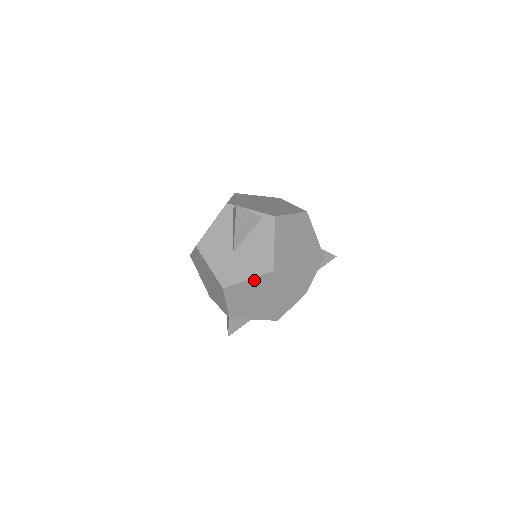
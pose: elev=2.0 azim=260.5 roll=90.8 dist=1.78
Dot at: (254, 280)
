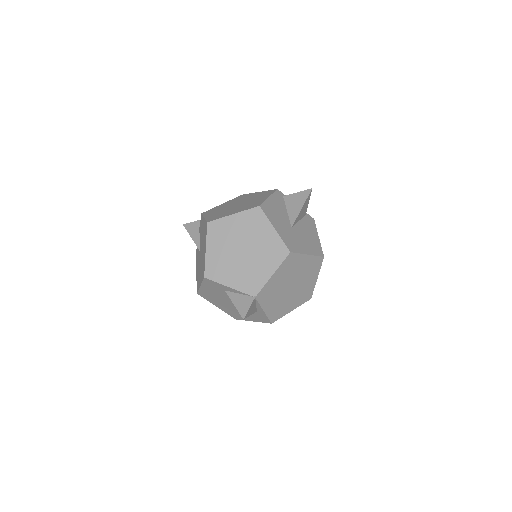
Dot at: (309, 258)
